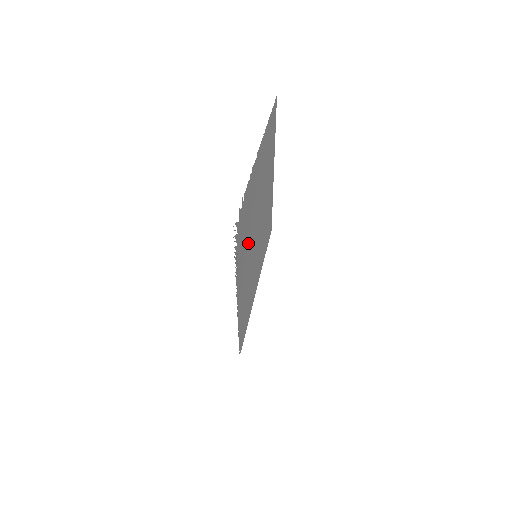
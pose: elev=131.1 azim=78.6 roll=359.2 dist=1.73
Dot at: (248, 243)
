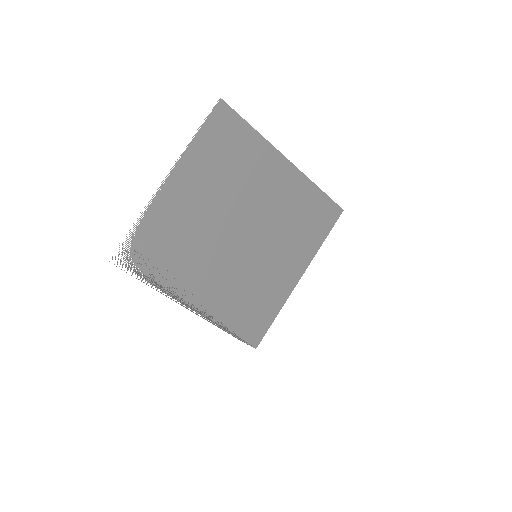
Dot at: (197, 256)
